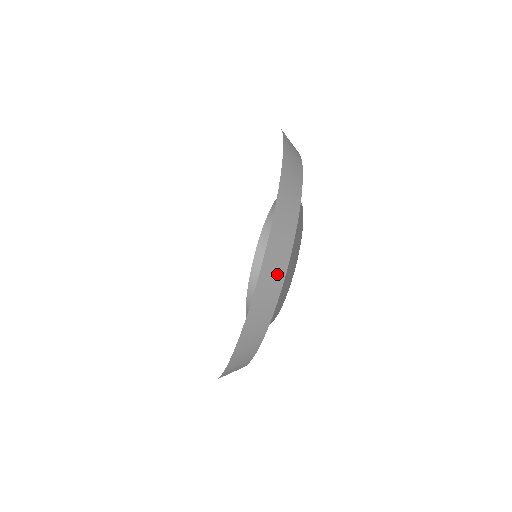
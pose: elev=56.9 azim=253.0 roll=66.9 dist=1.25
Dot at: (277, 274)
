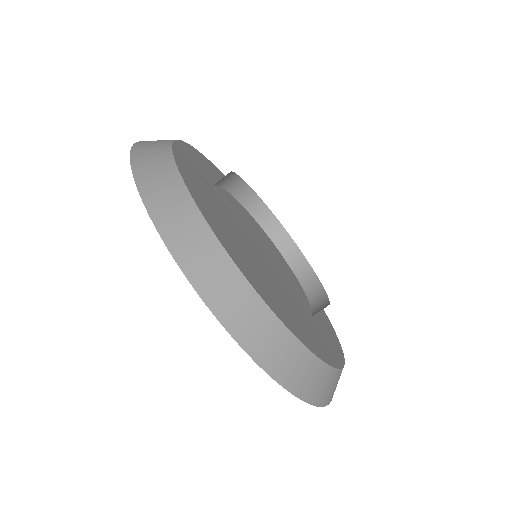
Dot at: (278, 340)
